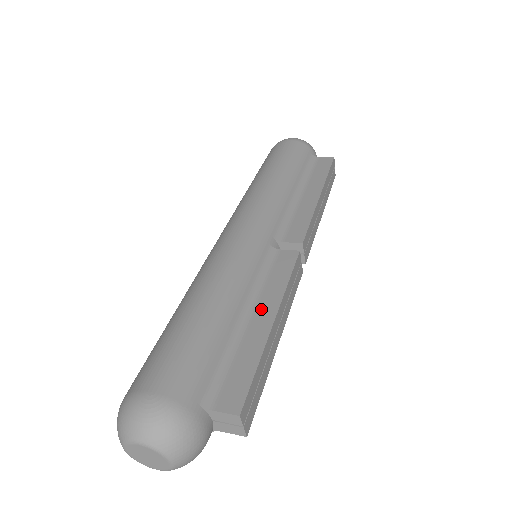
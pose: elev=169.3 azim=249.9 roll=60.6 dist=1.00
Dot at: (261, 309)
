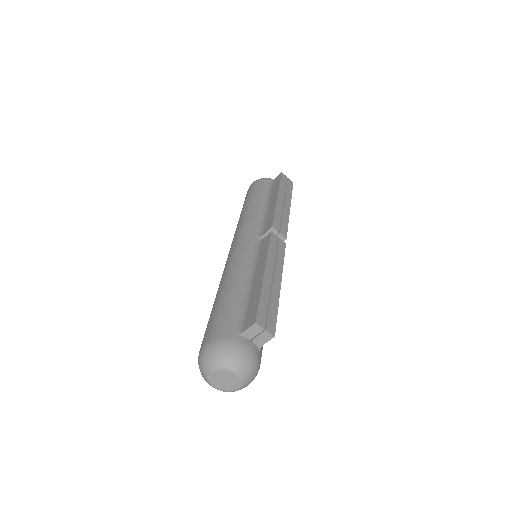
Dot at: (257, 273)
